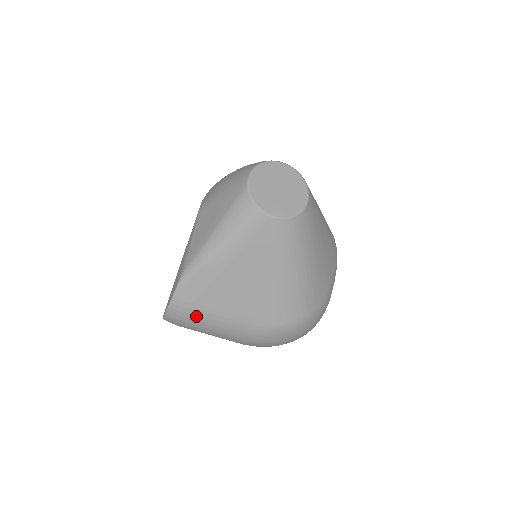
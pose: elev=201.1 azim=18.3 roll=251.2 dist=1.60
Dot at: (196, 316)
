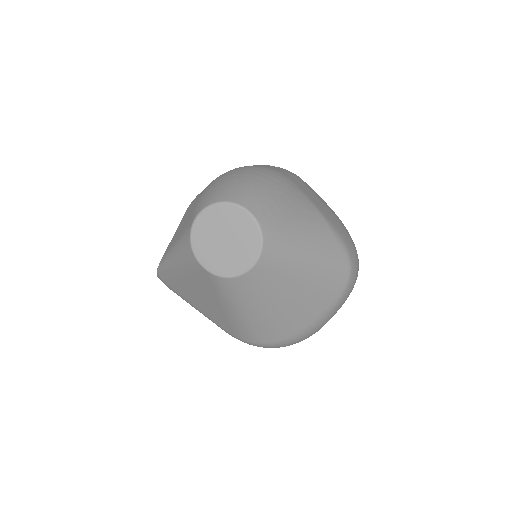
Dot at: (177, 294)
